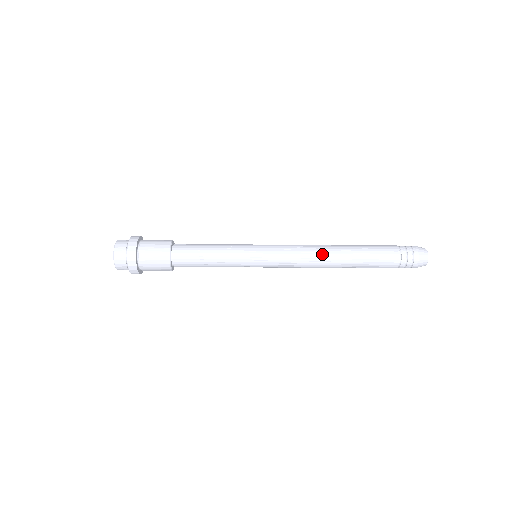
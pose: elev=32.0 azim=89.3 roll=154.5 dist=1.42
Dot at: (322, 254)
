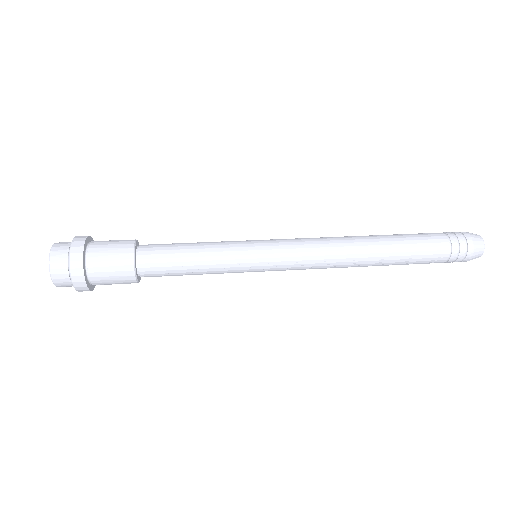
Dot at: (345, 267)
